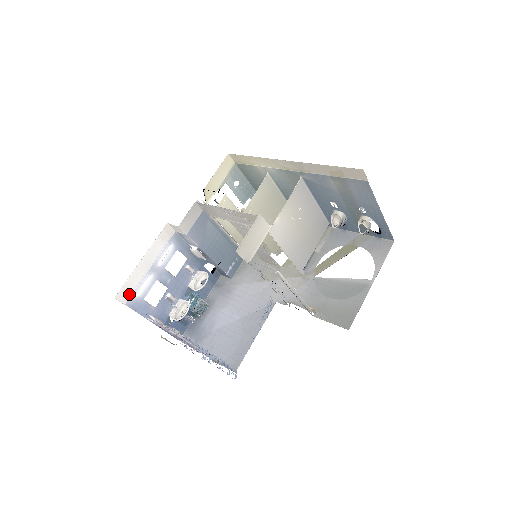
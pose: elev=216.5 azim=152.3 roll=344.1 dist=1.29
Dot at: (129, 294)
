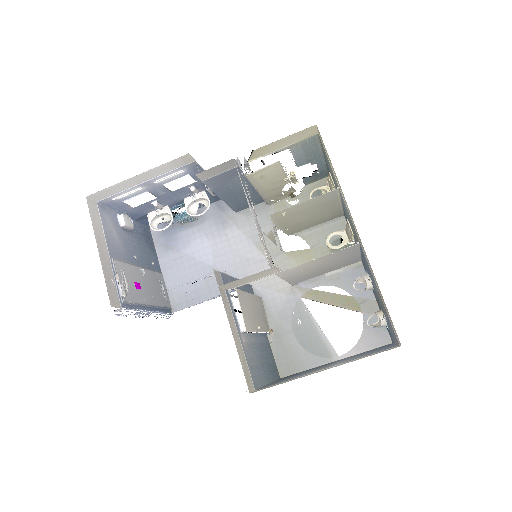
Dot at: (106, 196)
